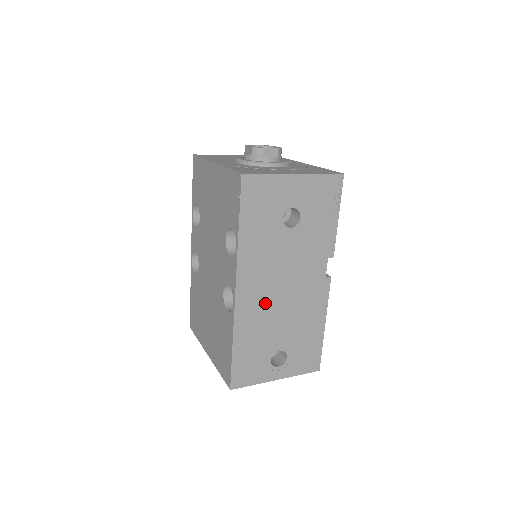
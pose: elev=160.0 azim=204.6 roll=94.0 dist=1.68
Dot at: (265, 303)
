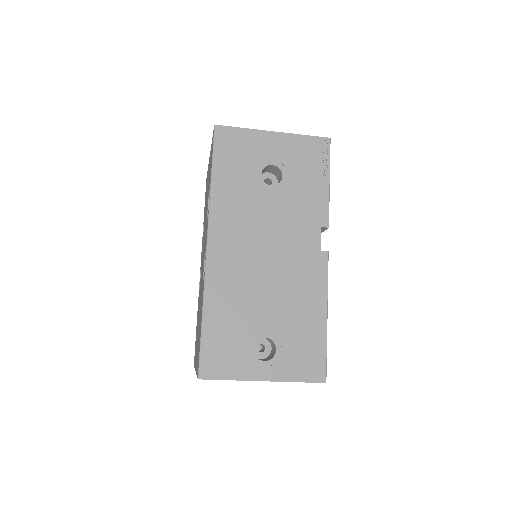
Dot at: (243, 268)
